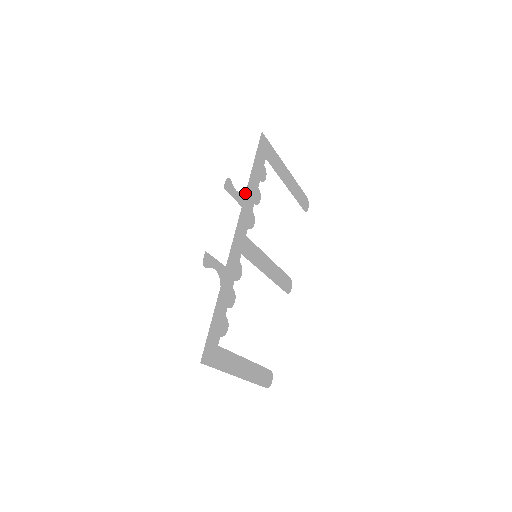
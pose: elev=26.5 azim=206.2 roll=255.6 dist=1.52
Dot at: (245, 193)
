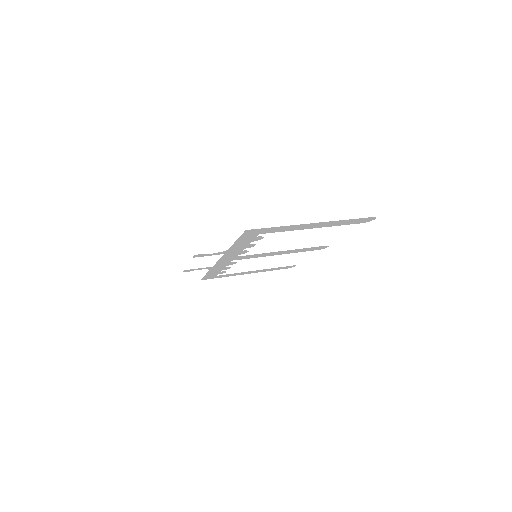
Dot at: (227, 250)
